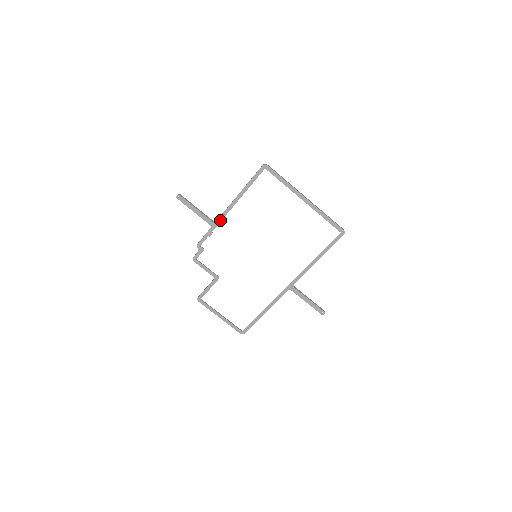
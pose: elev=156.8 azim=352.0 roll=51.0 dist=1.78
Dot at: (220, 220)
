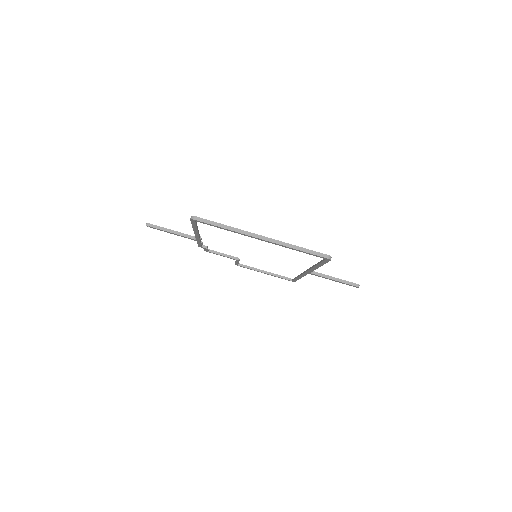
Dot at: (198, 239)
